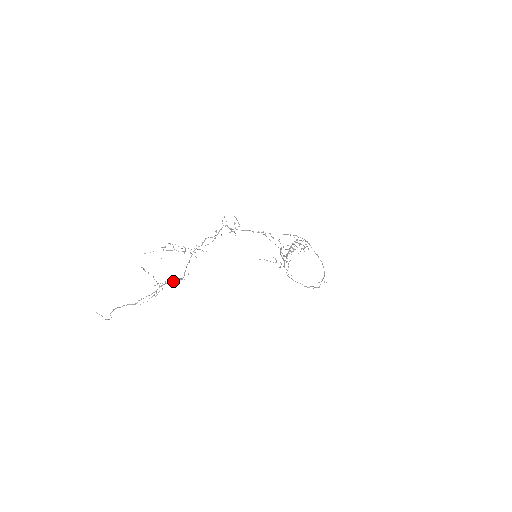
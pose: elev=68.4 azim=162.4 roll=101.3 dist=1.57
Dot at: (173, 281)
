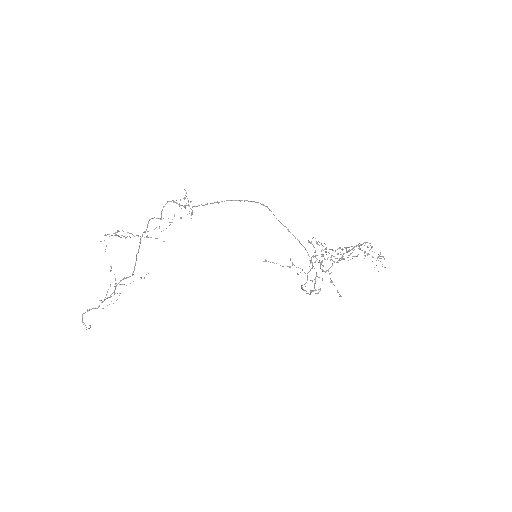
Dot at: (125, 278)
